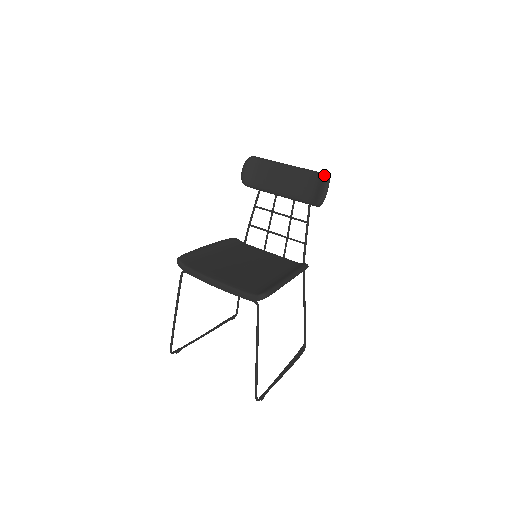
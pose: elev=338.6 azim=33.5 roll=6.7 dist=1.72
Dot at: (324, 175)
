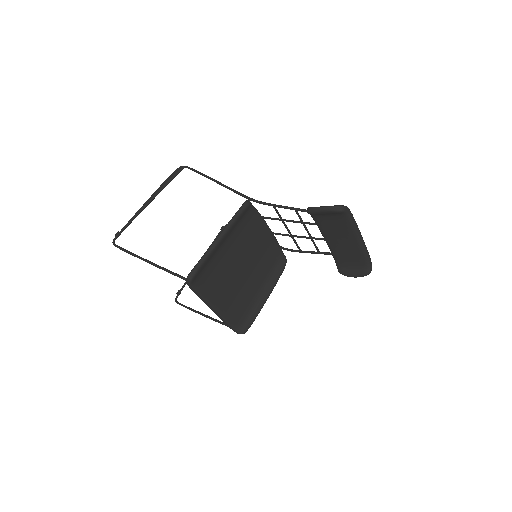
Dot at: (369, 272)
